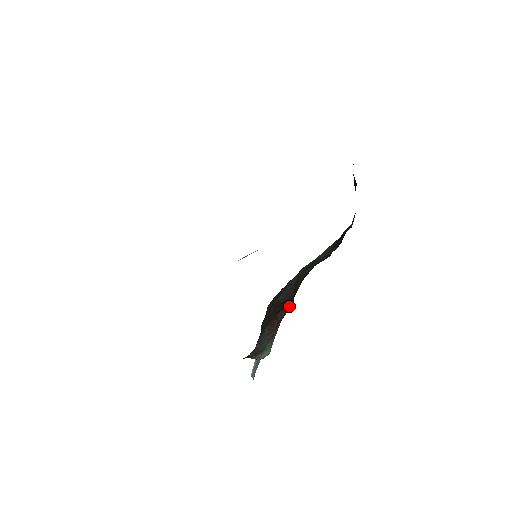
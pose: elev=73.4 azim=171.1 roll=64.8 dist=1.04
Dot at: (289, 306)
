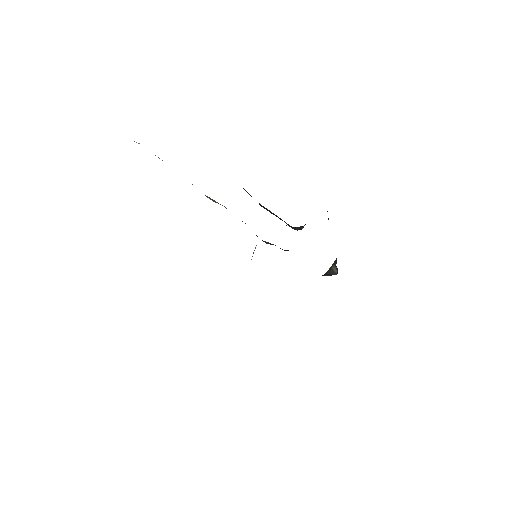
Dot at: occluded
